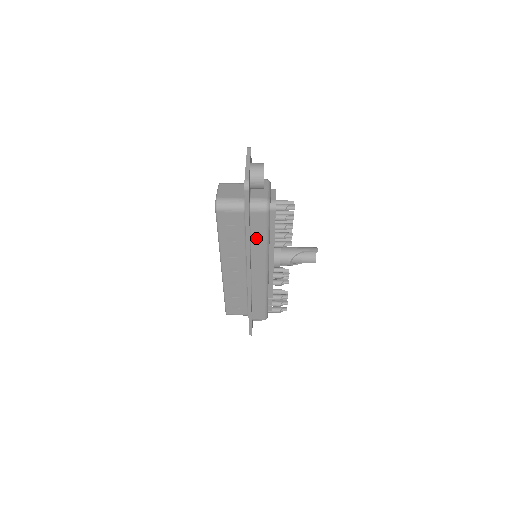
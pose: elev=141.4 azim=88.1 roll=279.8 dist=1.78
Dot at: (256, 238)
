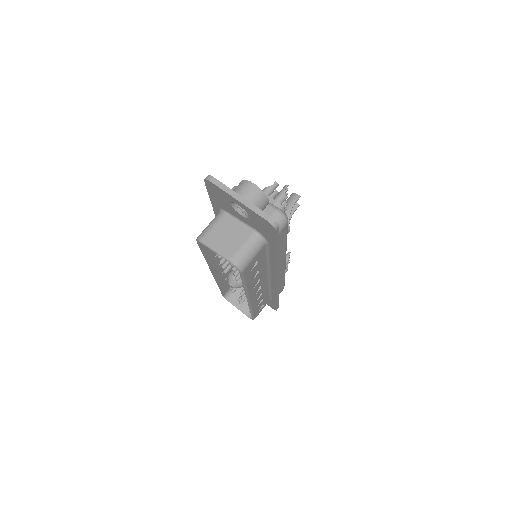
Dot at: (279, 250)
